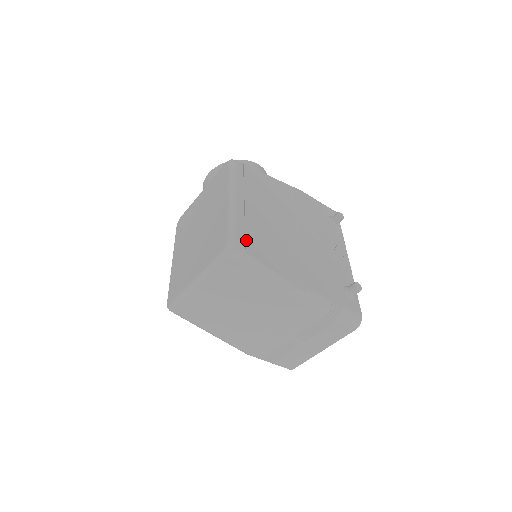
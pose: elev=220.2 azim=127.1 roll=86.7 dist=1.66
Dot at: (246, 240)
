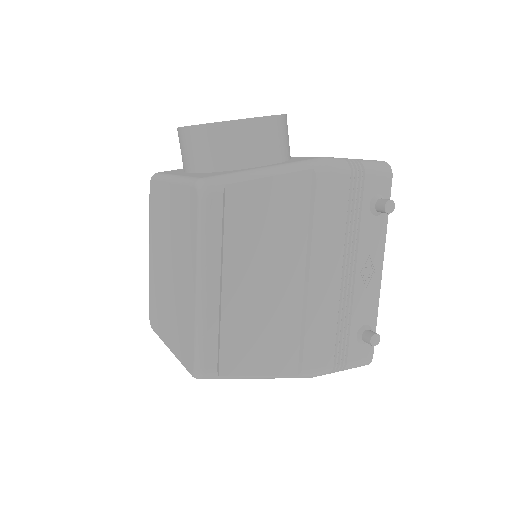
Dot at: (220, 355)
